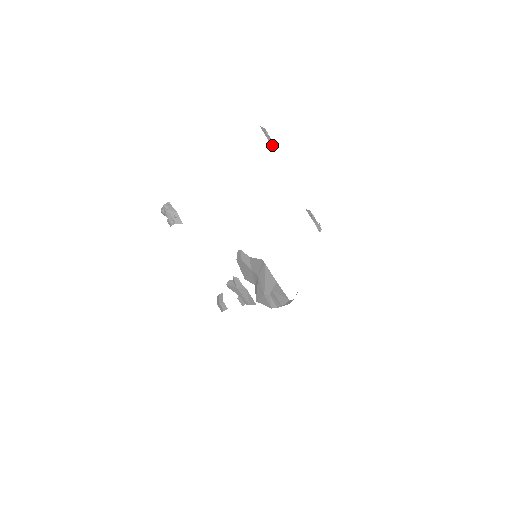
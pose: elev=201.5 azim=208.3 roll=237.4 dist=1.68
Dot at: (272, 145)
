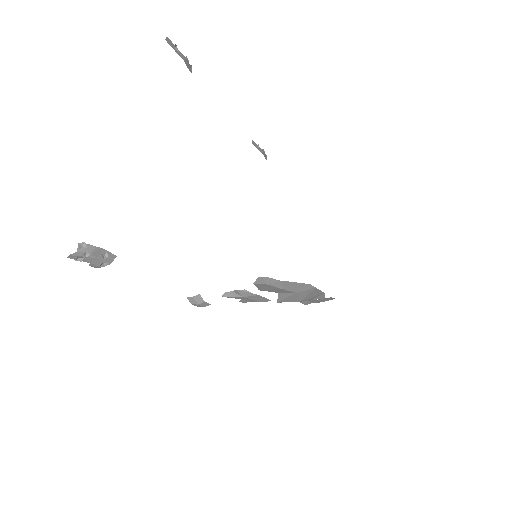
Dot at: (188, 66)
